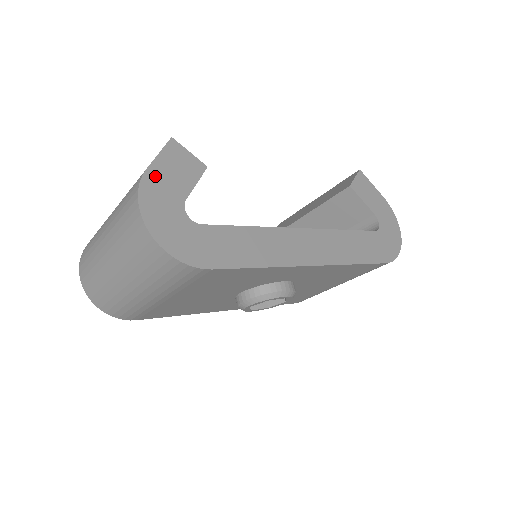
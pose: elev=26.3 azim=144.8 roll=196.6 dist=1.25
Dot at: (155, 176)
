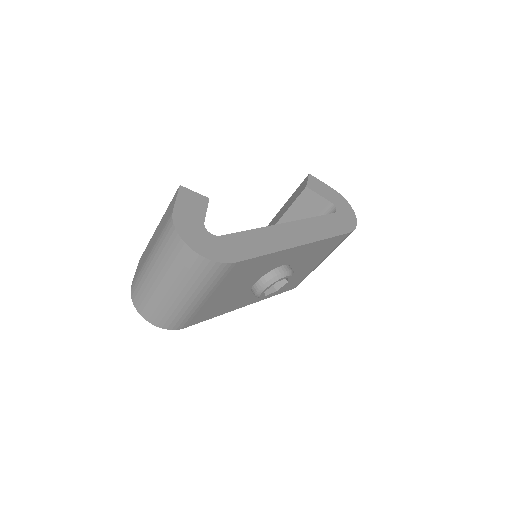
Dot at: (180, 212)
